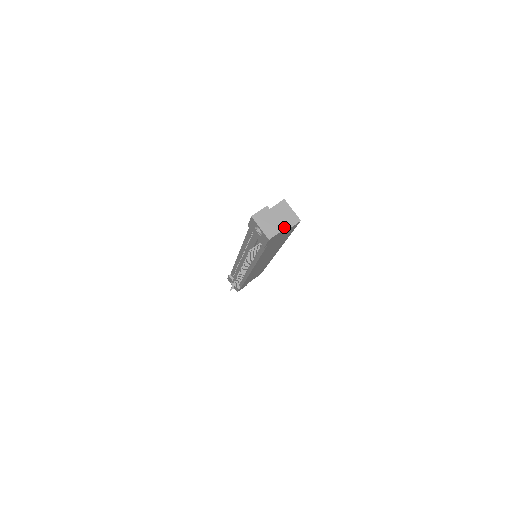
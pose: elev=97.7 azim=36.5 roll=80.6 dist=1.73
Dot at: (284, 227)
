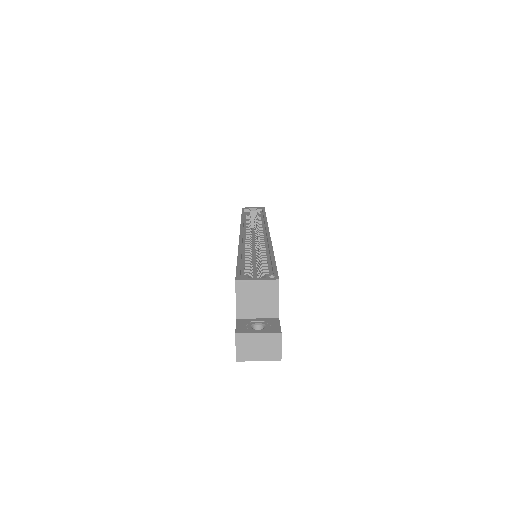
Dot at: (272, 307)
